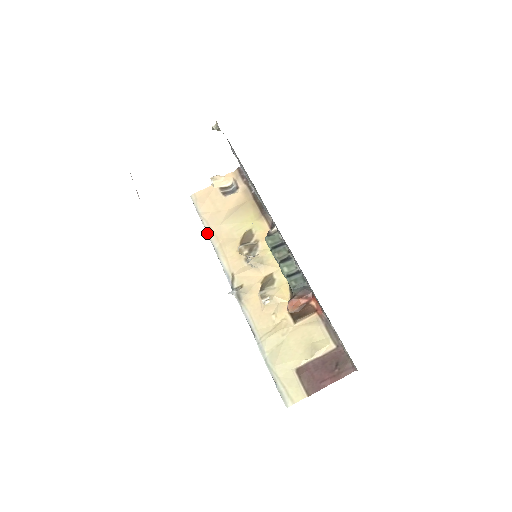
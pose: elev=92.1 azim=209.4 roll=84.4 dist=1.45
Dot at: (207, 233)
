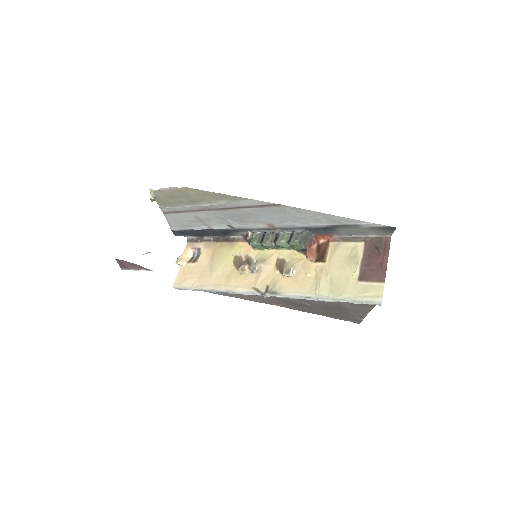
Dot at: (209, 291)
